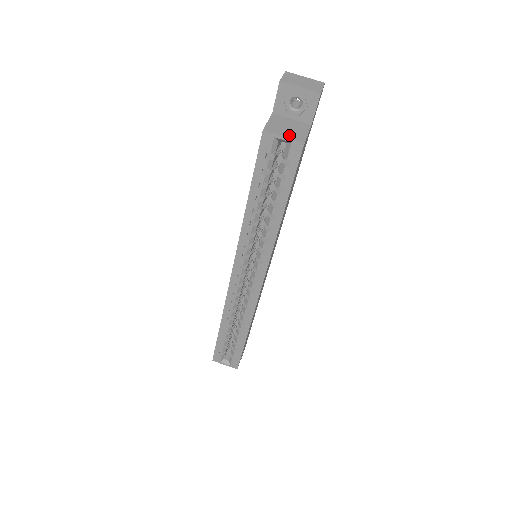
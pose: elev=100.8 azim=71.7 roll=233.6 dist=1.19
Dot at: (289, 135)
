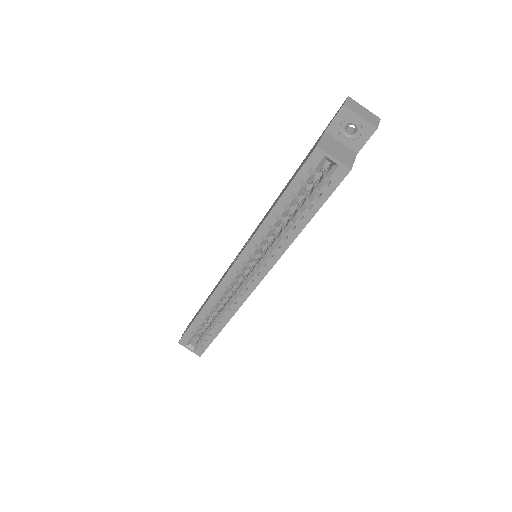
Dot at: (339, 158)
